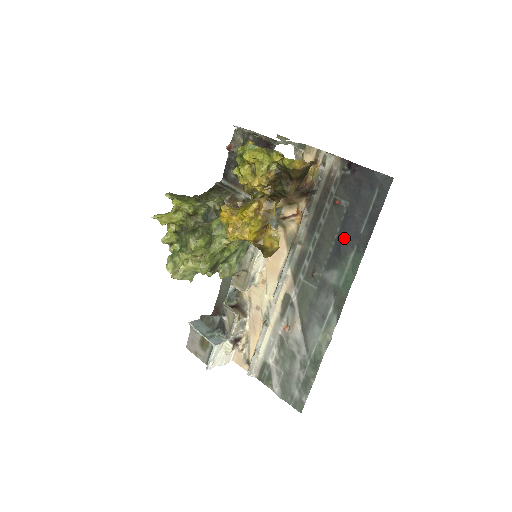
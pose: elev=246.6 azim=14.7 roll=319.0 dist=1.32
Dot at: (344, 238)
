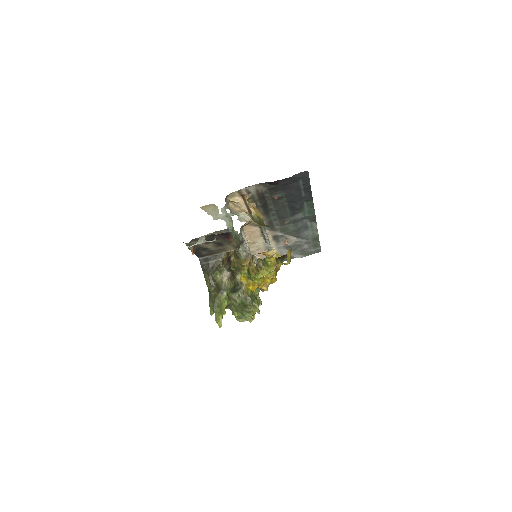
Dot at: (294, 204)
